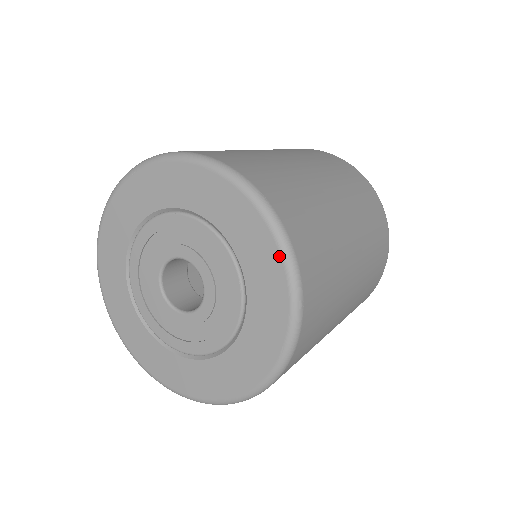
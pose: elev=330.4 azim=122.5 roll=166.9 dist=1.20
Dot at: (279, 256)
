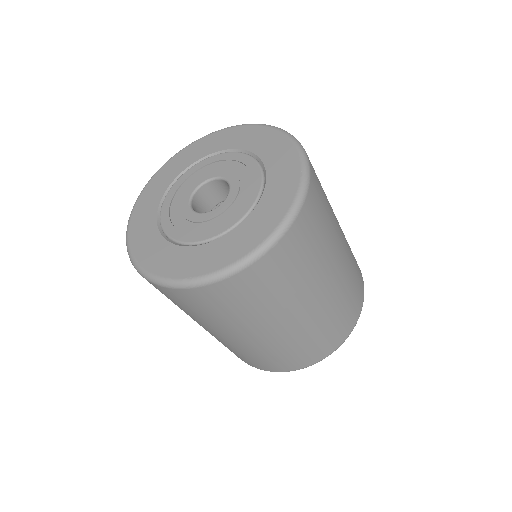
Dot at: (257, 245)
